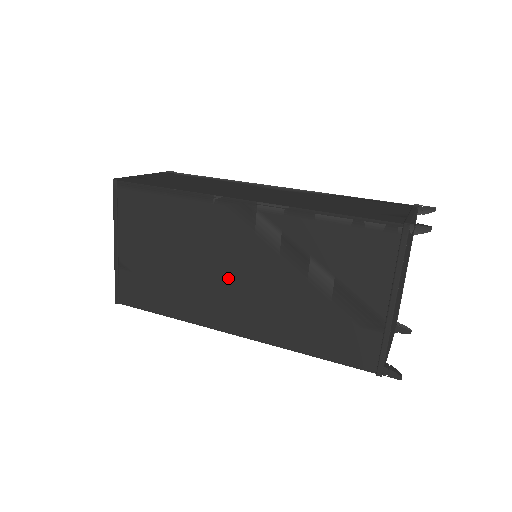
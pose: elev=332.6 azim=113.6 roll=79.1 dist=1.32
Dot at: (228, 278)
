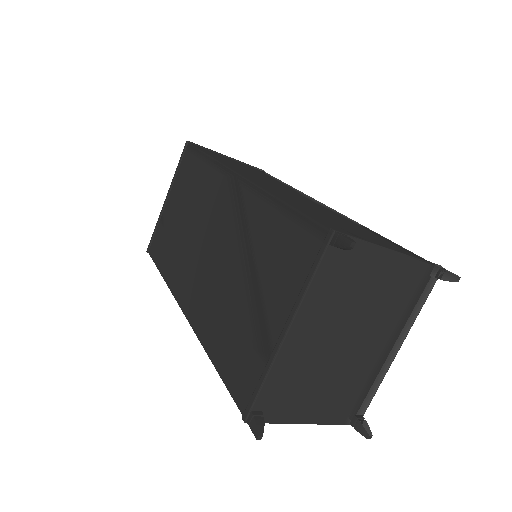
Dot at: (201, 251)
